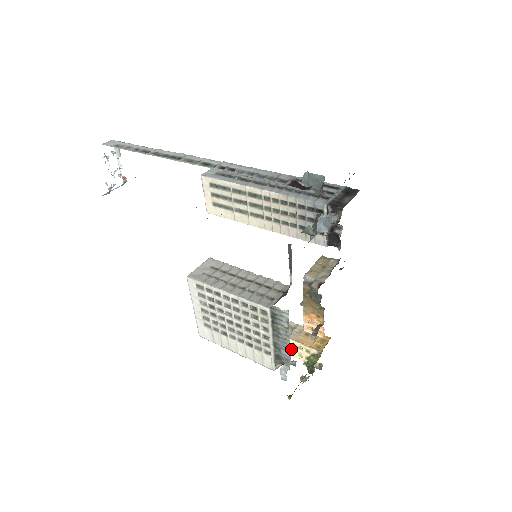
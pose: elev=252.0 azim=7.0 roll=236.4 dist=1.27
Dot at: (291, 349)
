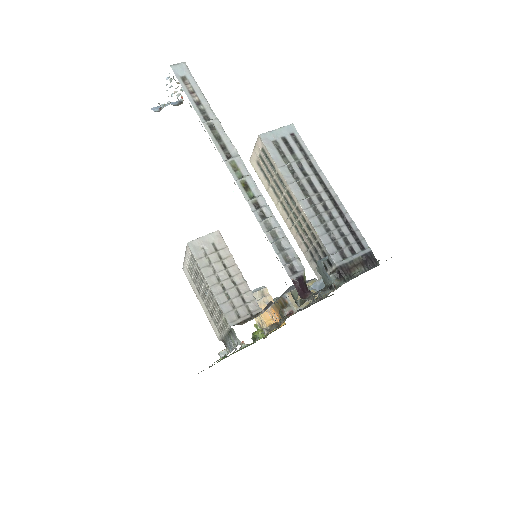
Dot at: occluded
